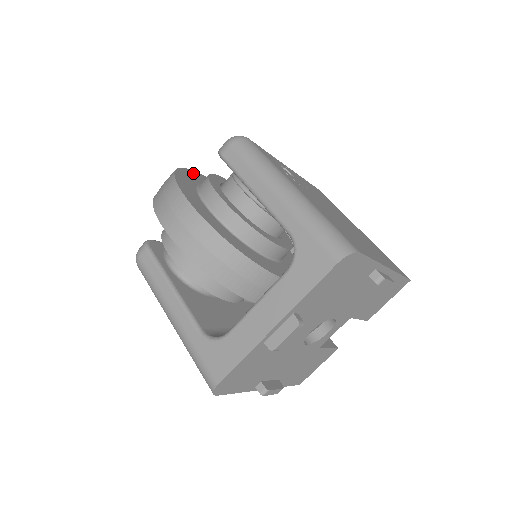
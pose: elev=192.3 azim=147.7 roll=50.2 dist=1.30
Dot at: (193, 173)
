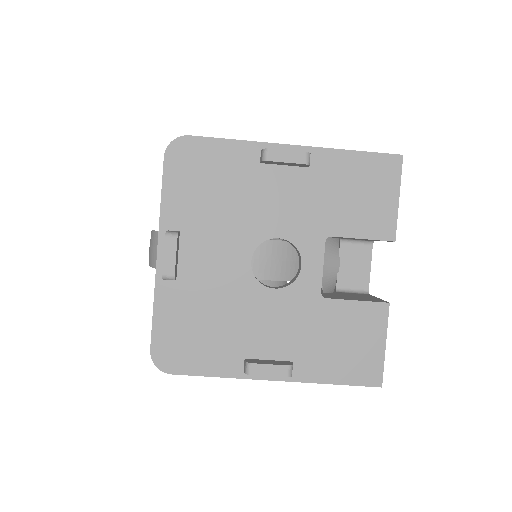
Dot at: occluded
